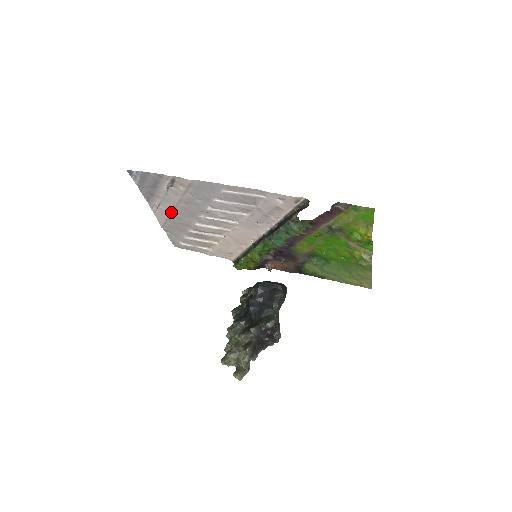
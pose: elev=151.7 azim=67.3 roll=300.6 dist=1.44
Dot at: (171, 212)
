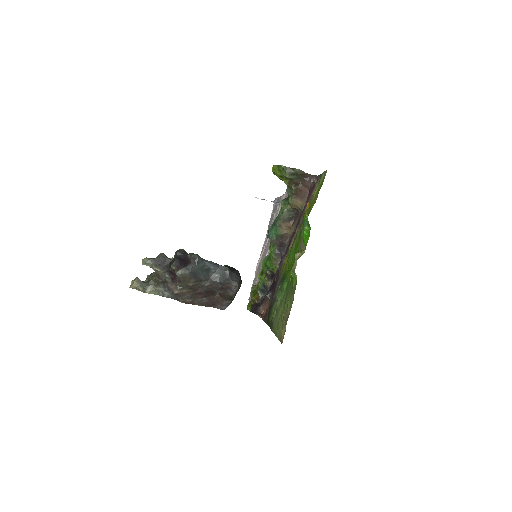
Dot at: (266, 243)
